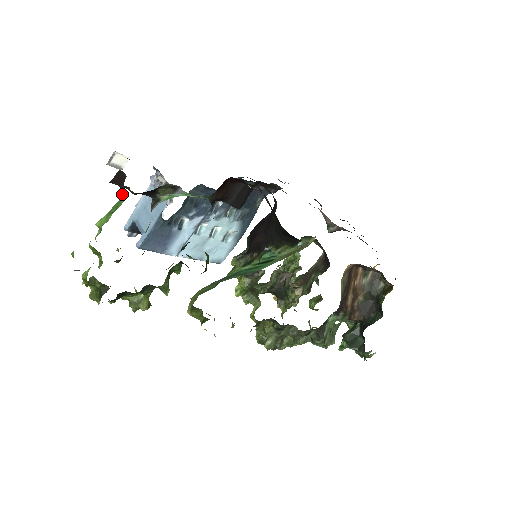
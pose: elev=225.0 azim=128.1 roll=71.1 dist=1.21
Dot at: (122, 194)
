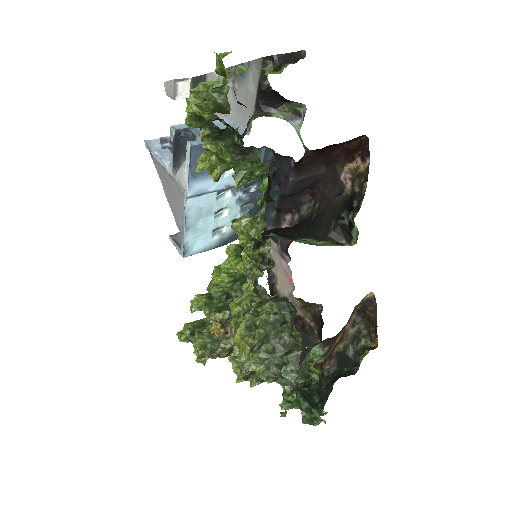
Dot at: (276, 71)
